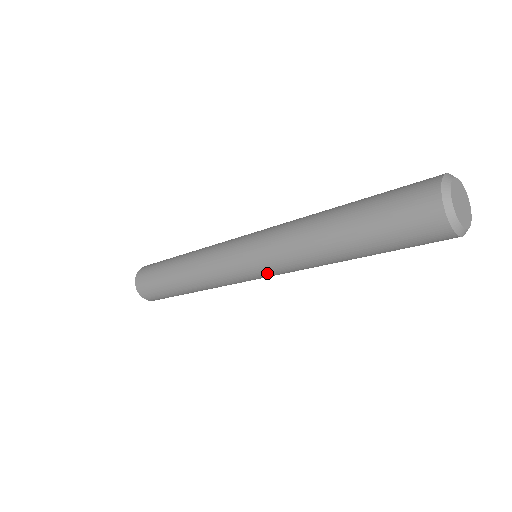
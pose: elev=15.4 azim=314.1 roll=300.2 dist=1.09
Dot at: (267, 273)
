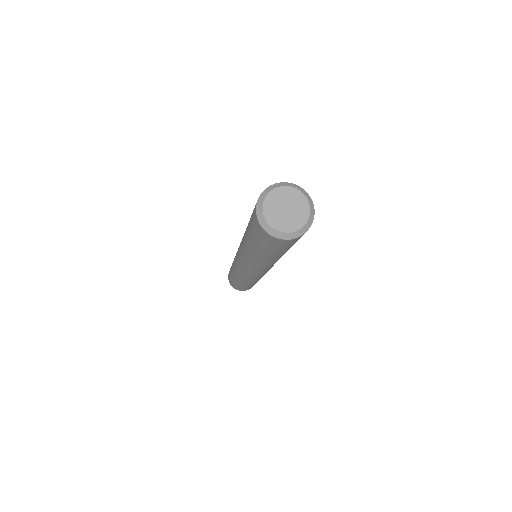
Dot at: (260, 272)
